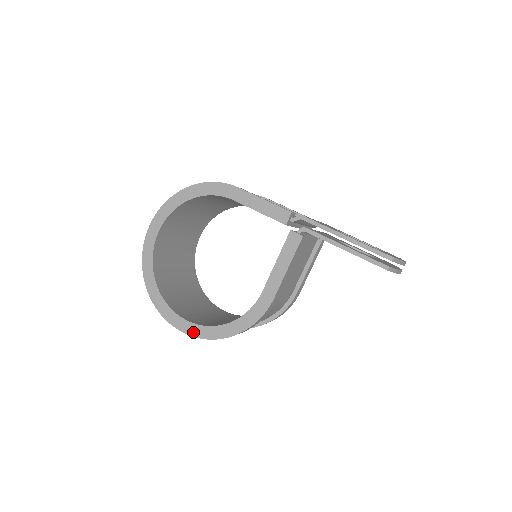
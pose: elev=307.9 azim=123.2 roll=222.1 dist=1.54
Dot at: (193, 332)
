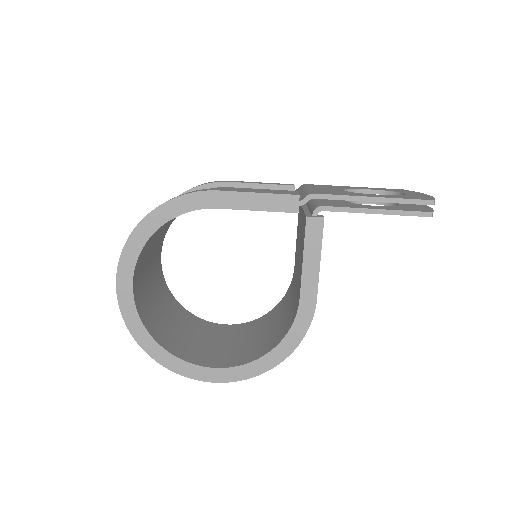
Dot at: (234, 377)
